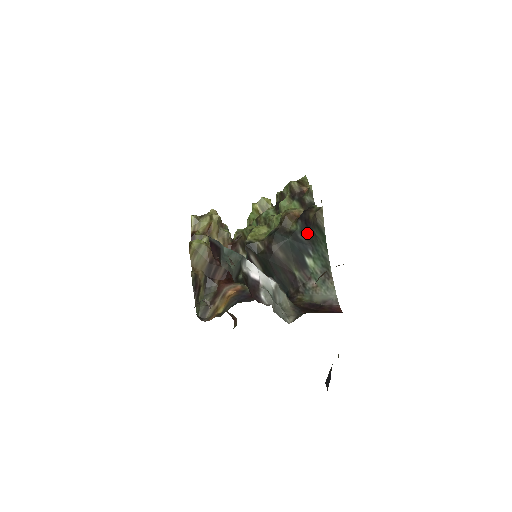
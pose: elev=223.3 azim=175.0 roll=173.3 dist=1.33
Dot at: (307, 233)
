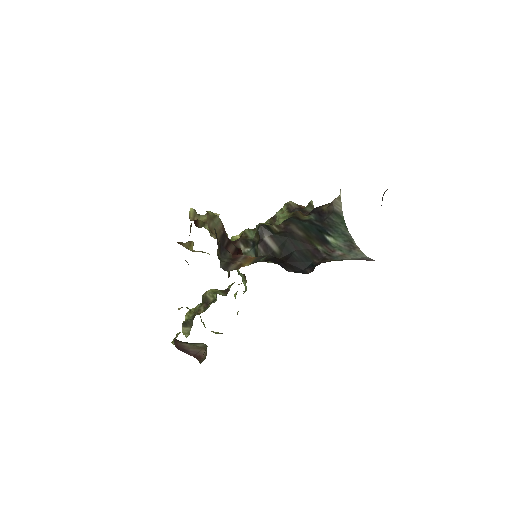
Dot at: (322, 221)
